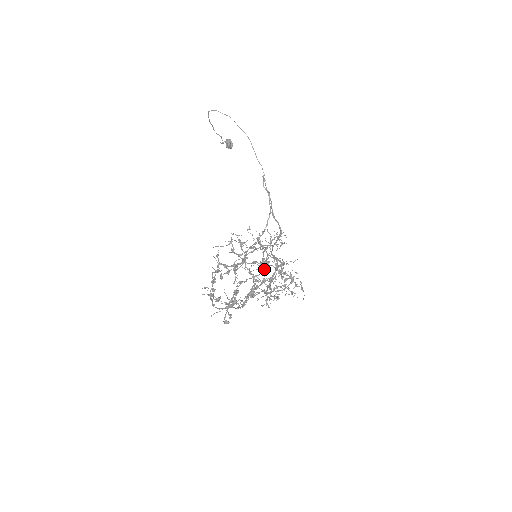
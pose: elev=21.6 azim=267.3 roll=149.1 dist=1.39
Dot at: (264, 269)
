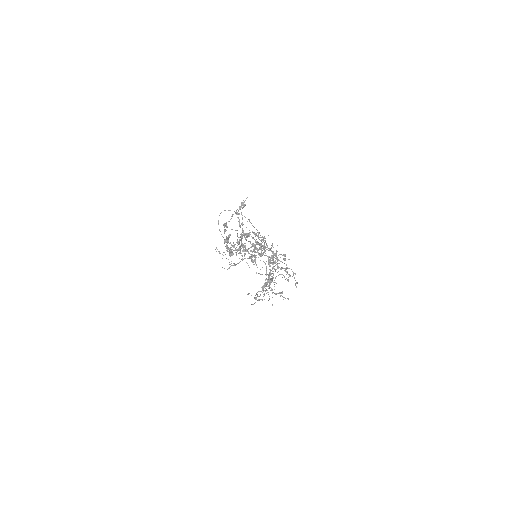
Dot at: (263, 238)
